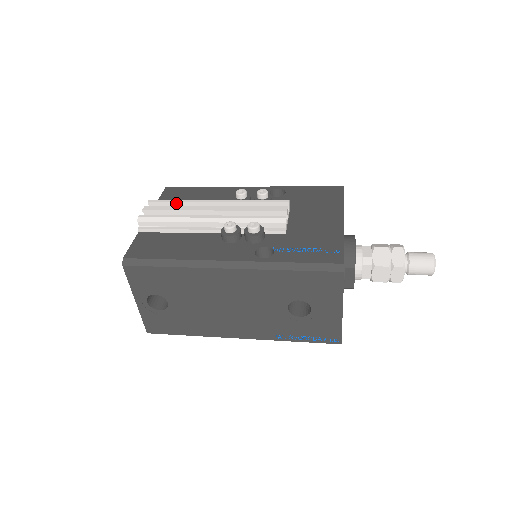
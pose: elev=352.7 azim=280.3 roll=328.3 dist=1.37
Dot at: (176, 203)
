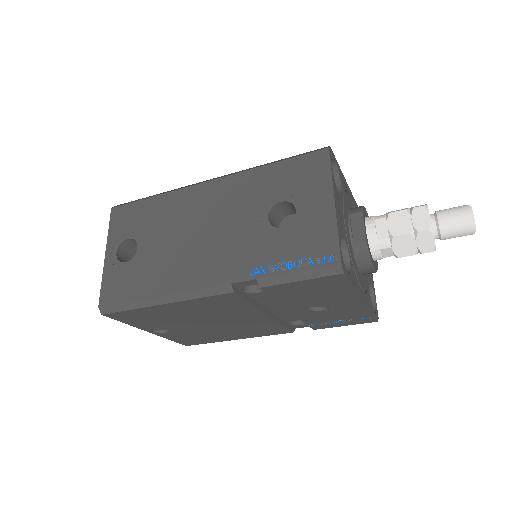
Dot at: occluded
